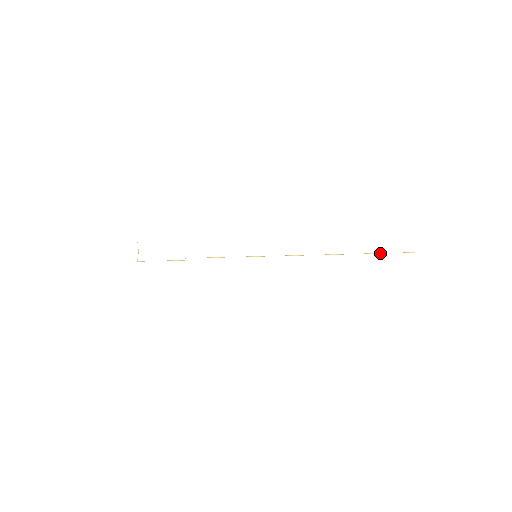
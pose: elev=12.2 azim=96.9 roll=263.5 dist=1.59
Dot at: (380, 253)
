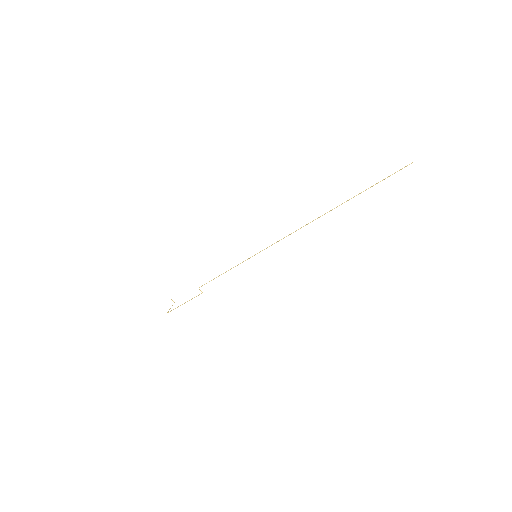
Dot at: (373, 185)
